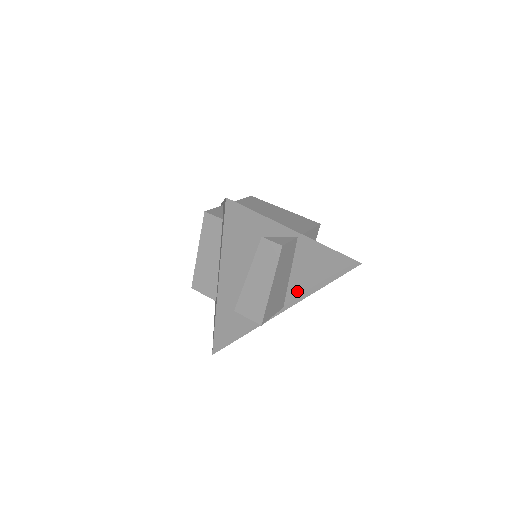
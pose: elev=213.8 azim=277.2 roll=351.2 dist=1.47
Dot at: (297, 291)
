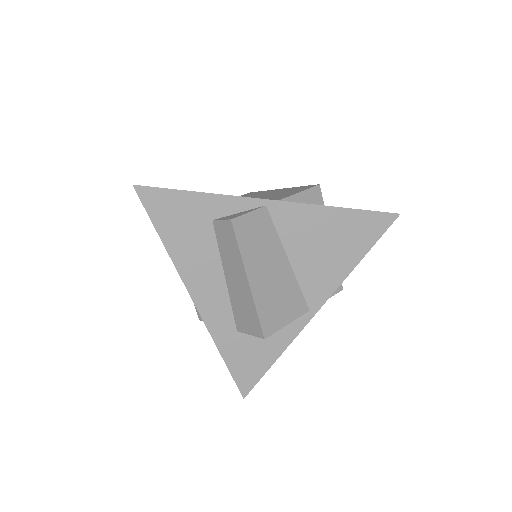
Dot at: (316, 282)
